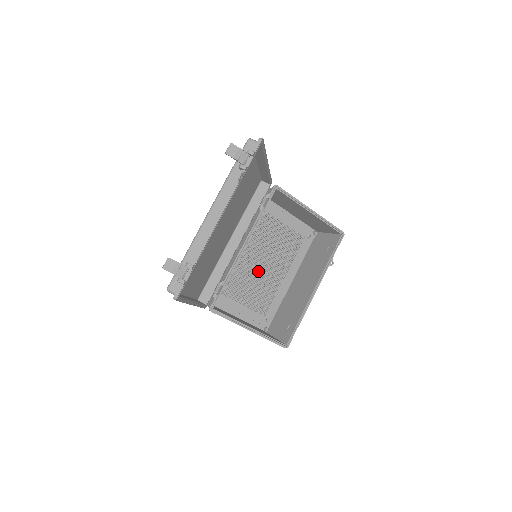
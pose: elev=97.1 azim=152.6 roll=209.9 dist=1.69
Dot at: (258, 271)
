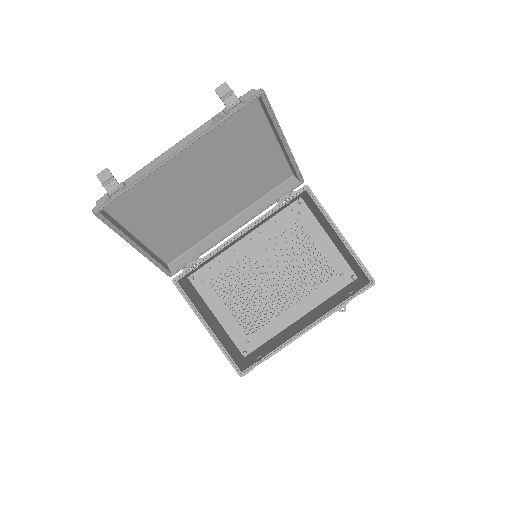
Dot at: (263, 282)
